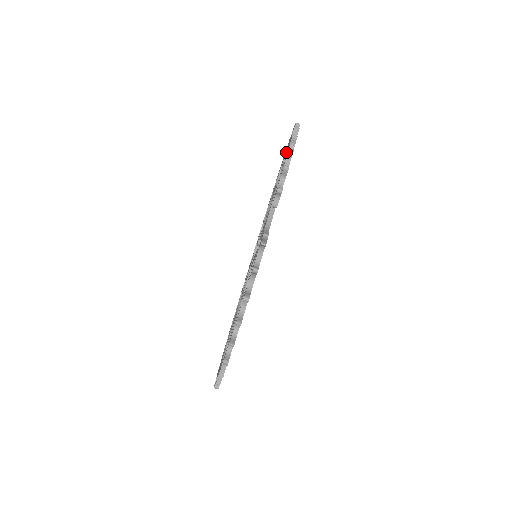
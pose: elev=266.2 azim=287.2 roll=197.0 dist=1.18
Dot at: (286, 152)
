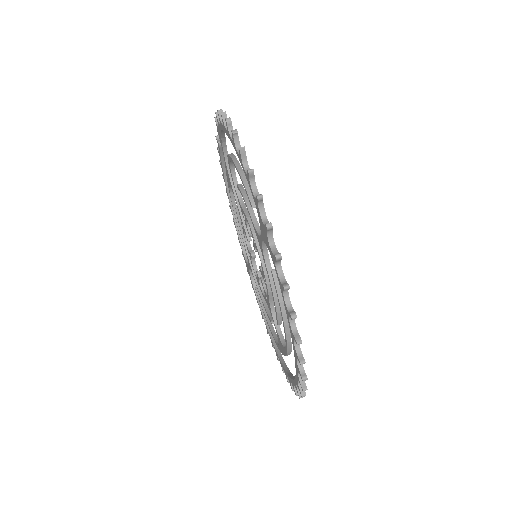
Dot at: (245, 257)
